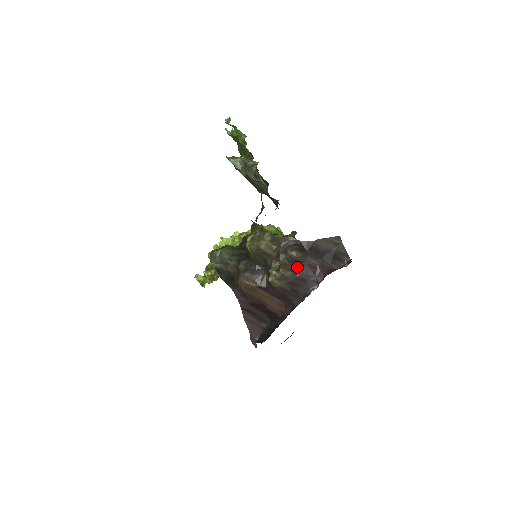
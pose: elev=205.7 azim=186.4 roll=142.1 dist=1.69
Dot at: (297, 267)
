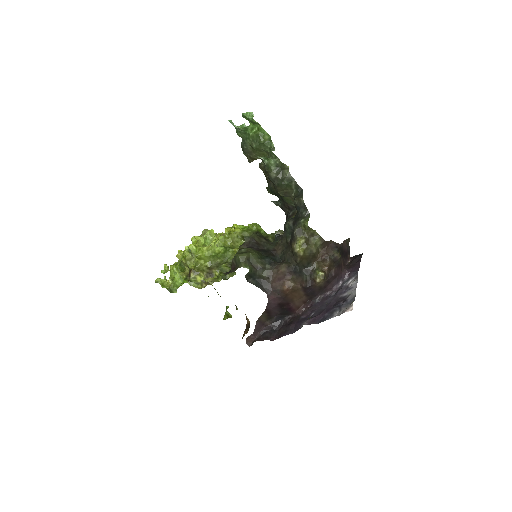
Dot at: (335, 267)
